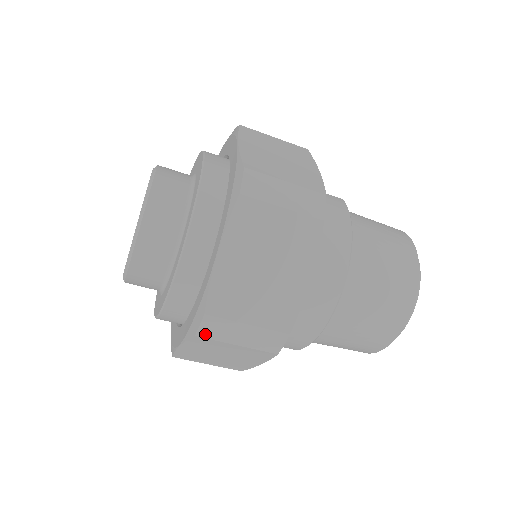
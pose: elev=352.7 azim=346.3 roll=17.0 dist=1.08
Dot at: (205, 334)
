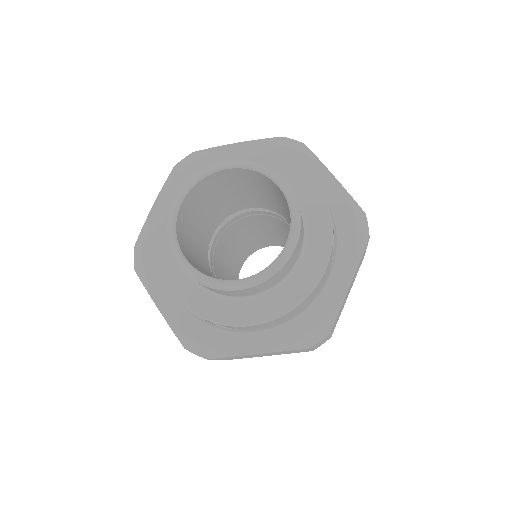
Dot at: occluded
